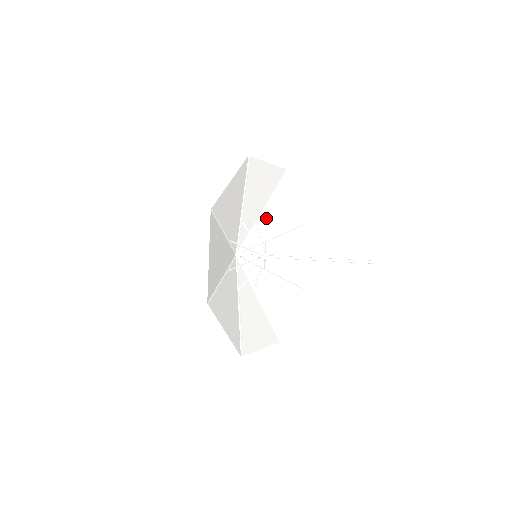
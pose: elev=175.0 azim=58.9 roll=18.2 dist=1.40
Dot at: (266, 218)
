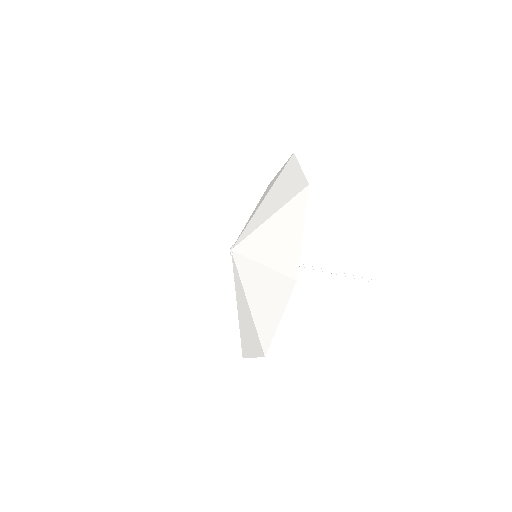
Dot at: occluded
